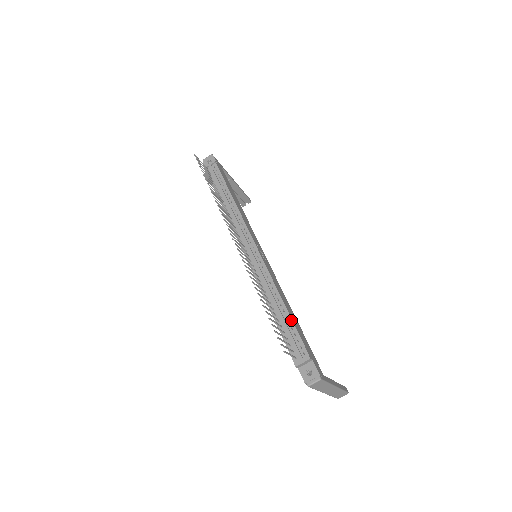
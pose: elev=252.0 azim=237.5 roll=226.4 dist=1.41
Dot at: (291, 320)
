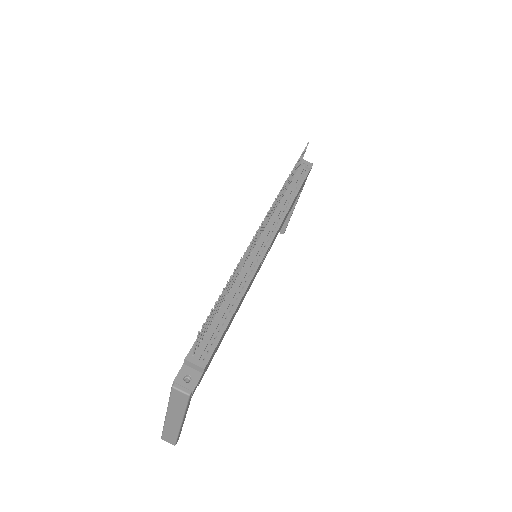
Dot at: (227, 324)
